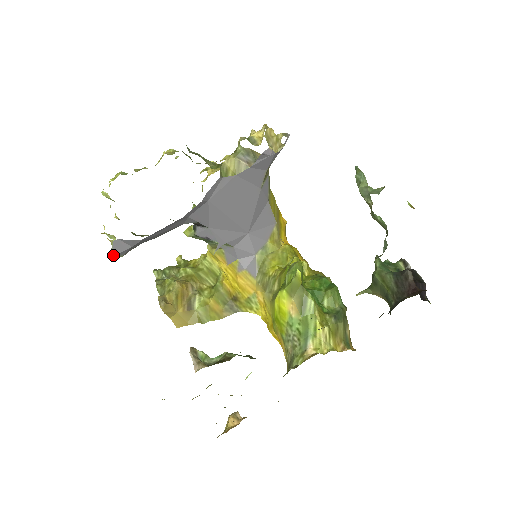
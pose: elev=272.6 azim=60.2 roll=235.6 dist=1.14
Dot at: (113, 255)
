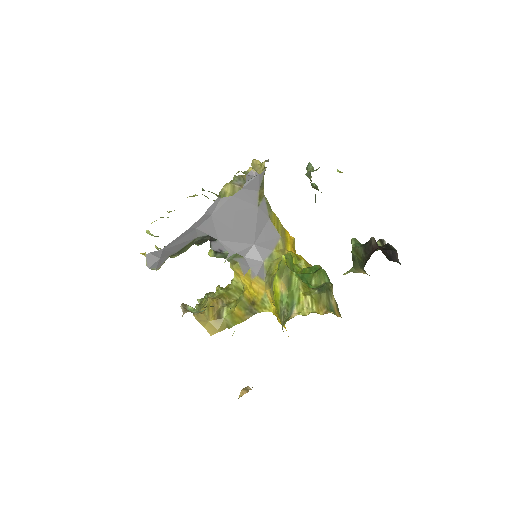
Dot at: (148, 267)
